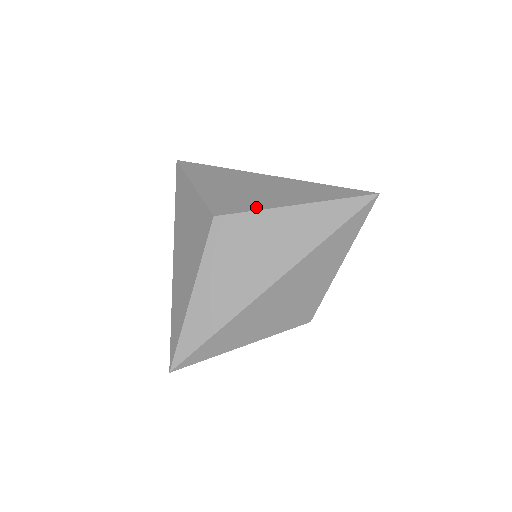
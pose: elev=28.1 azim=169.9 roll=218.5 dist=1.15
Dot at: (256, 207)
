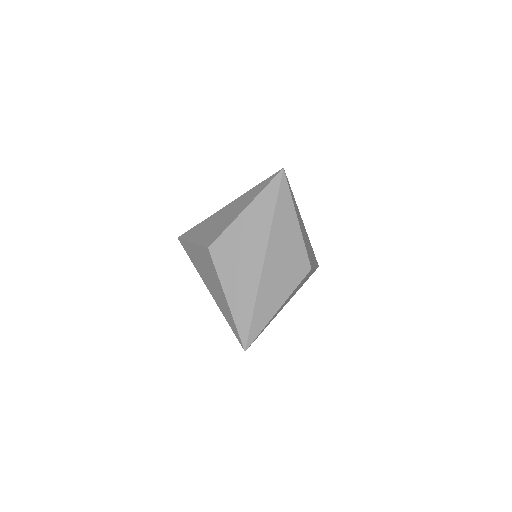
Dot at: (221, 273)
